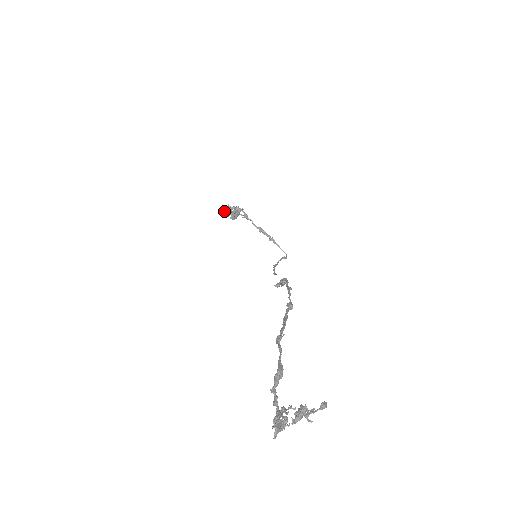
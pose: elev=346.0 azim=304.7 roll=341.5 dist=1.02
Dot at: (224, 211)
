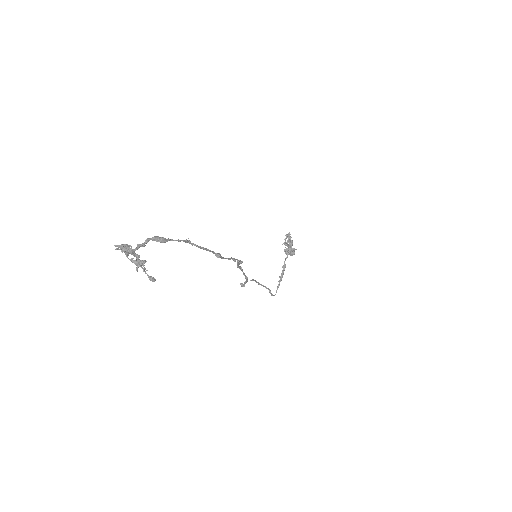
Dot at: (286, 238)
